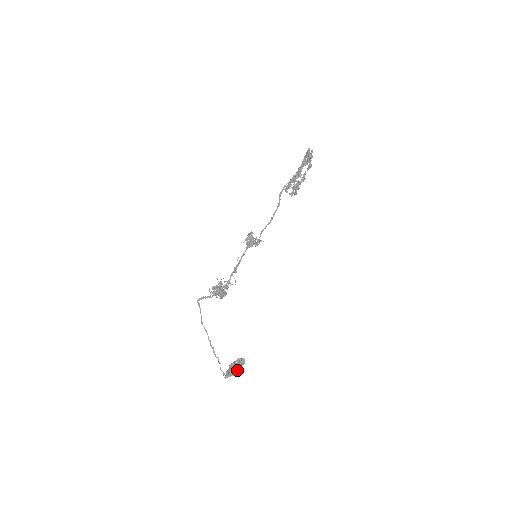
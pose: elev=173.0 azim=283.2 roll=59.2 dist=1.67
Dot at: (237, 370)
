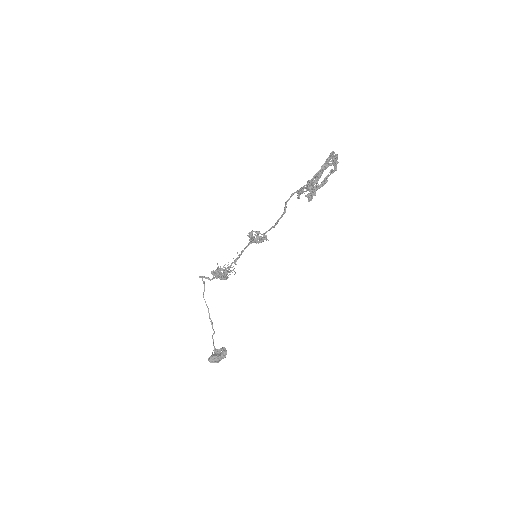
Dot at: (216, 362)
